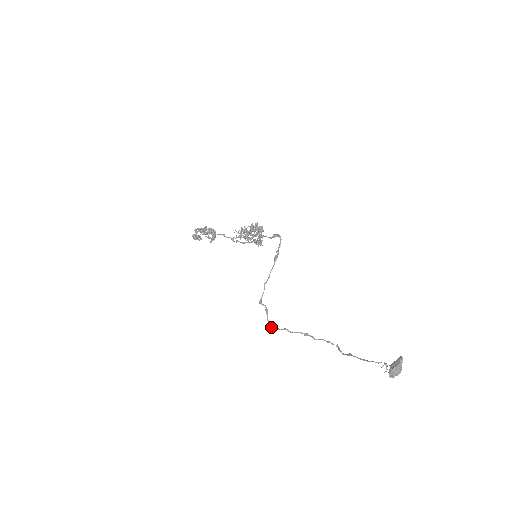
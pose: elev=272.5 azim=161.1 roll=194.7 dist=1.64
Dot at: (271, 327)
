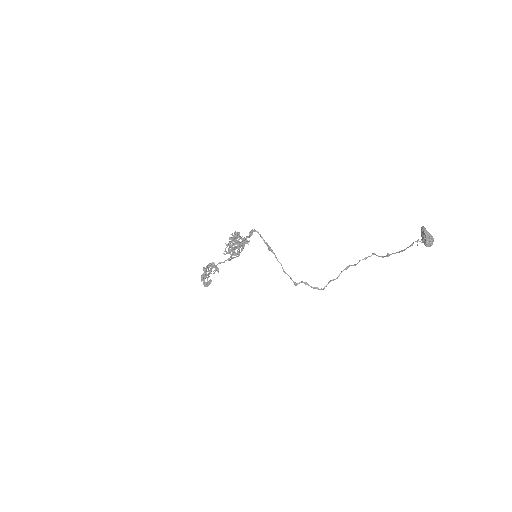
Dot at: (320, 289)
